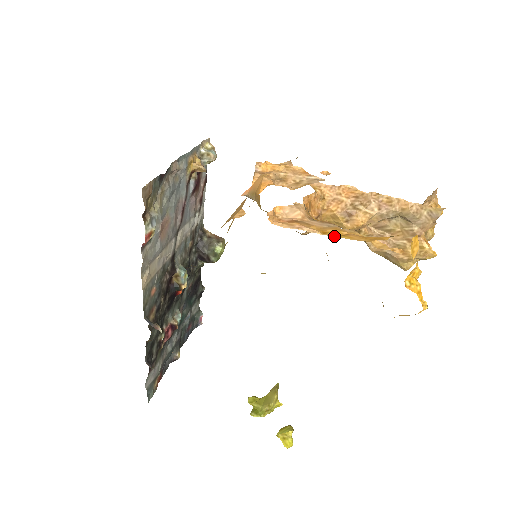
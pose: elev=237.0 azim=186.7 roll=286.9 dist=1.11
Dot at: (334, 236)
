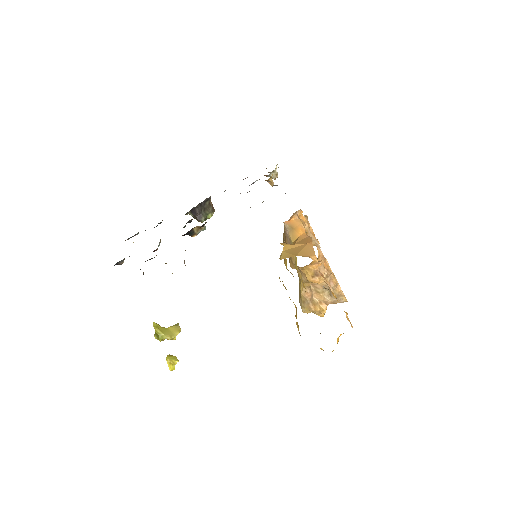
Dot at: occluded
